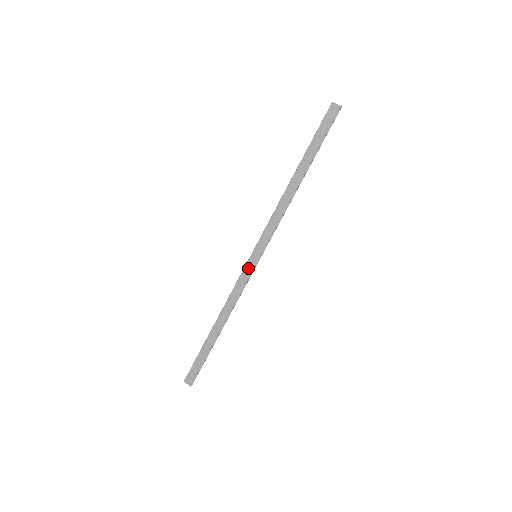
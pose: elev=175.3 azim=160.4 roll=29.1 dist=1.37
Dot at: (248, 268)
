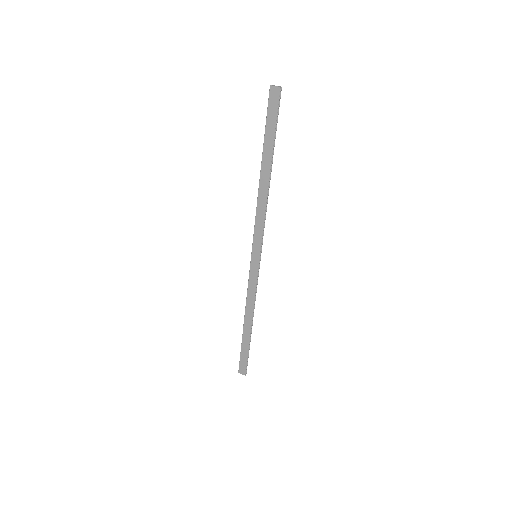
Dot at: (253, 269)
